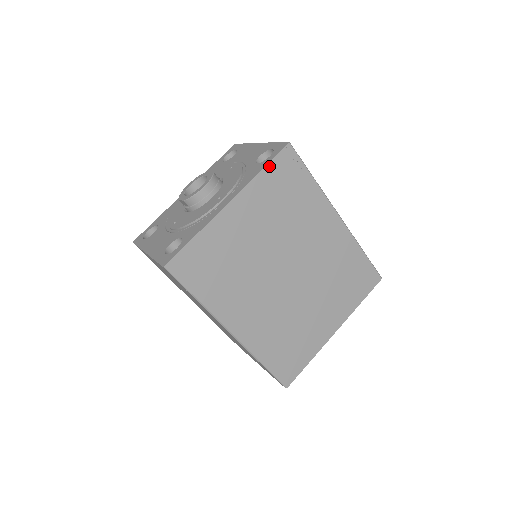
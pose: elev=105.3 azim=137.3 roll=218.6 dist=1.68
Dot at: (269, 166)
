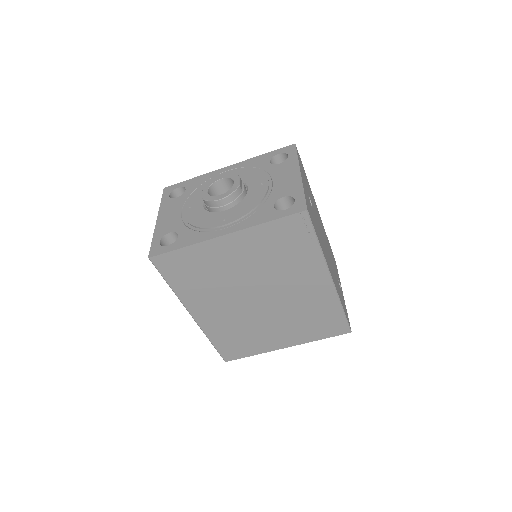
Dot at: (276, 221)
